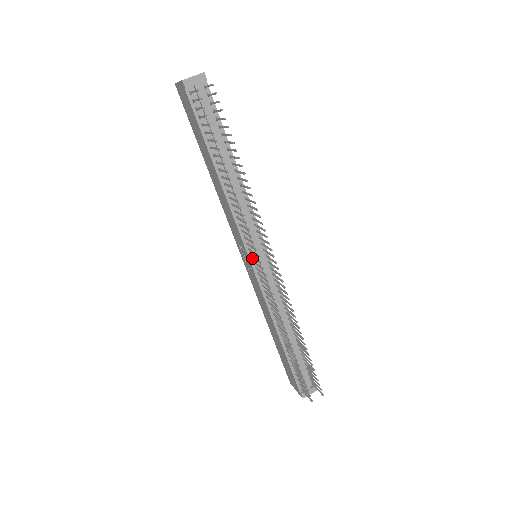
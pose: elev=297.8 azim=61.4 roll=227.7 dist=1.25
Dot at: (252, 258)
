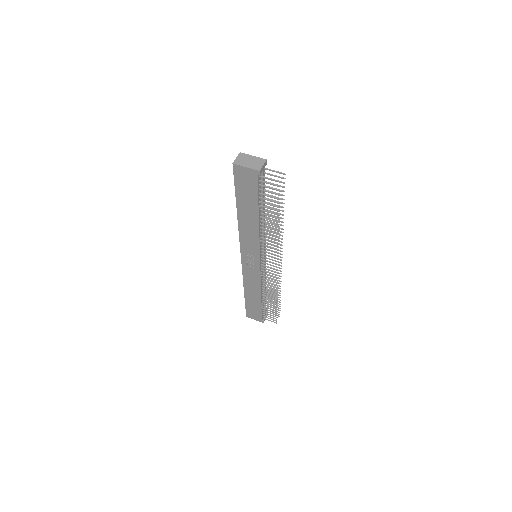
Dot at: (261, 260)
